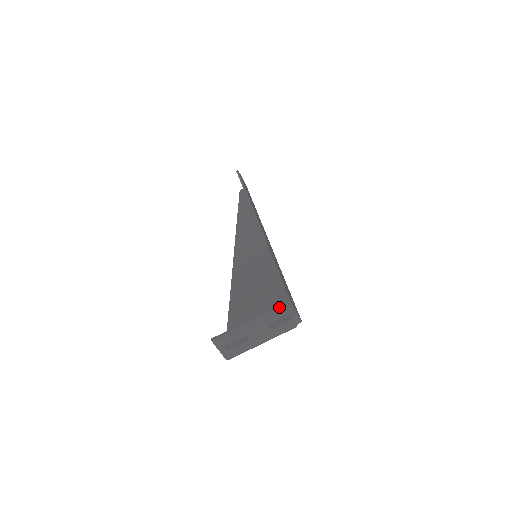
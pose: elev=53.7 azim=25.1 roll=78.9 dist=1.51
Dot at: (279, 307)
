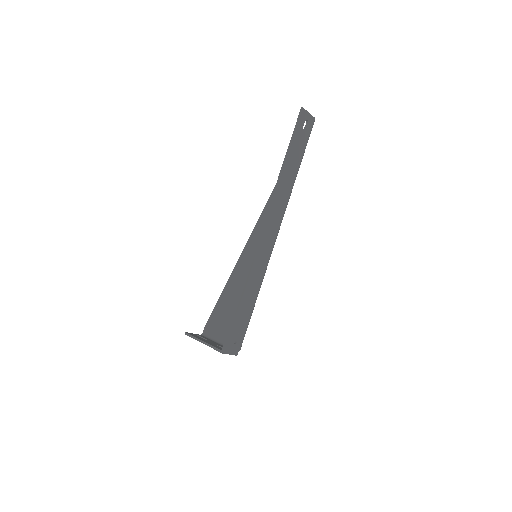
Dot at: (216, 350)
